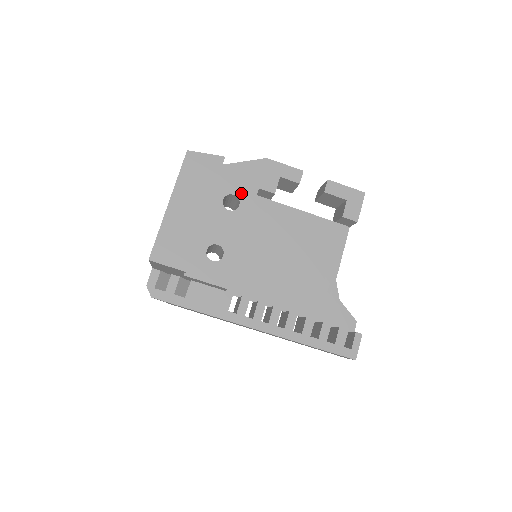
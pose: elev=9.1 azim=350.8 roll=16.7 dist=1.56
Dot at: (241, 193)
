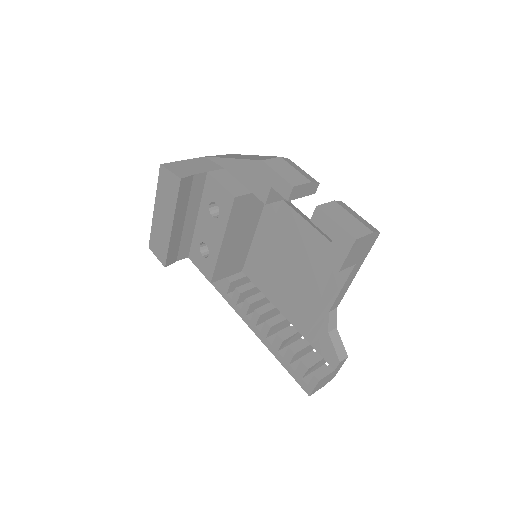
Dot at: (221, 203)
